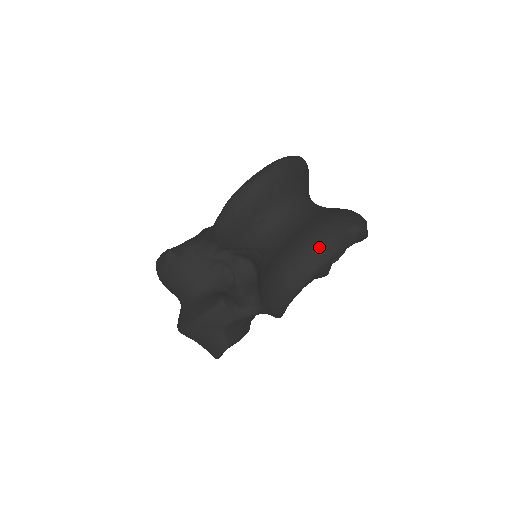
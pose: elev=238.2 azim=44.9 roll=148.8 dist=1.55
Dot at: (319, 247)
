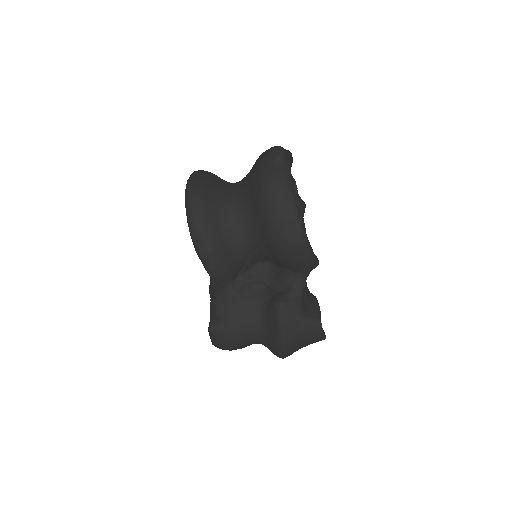
Dot at: (277, 195)
